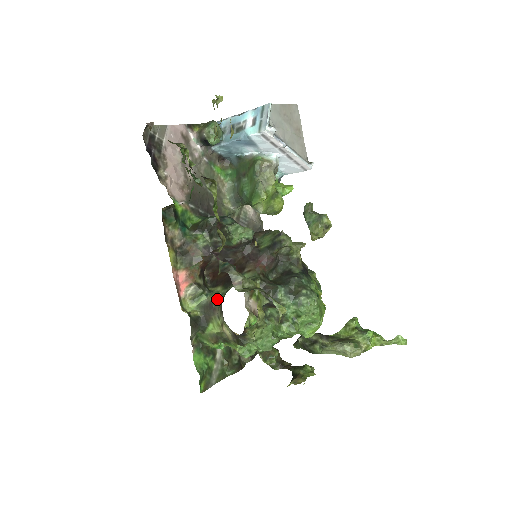
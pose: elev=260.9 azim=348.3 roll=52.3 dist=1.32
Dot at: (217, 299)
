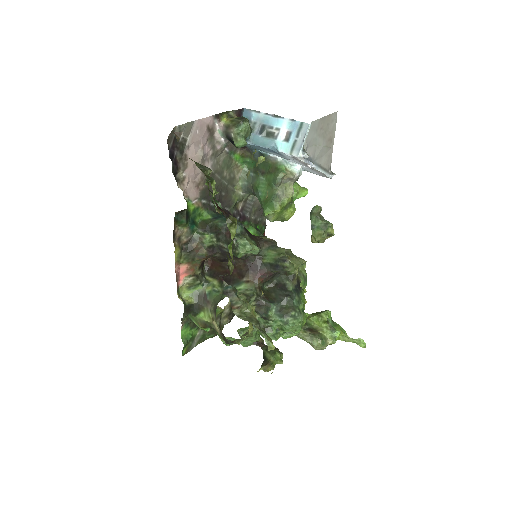
Dot at: (212, 294)
